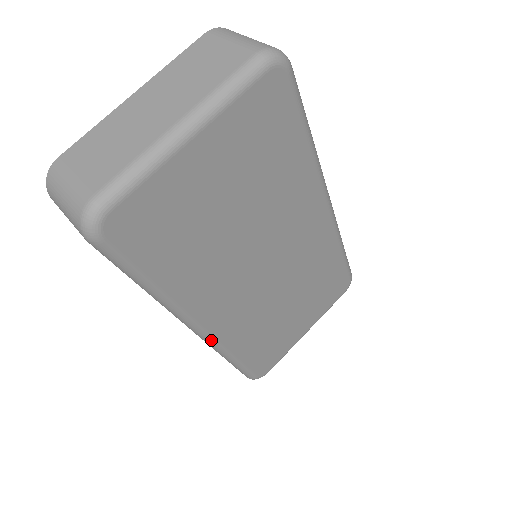
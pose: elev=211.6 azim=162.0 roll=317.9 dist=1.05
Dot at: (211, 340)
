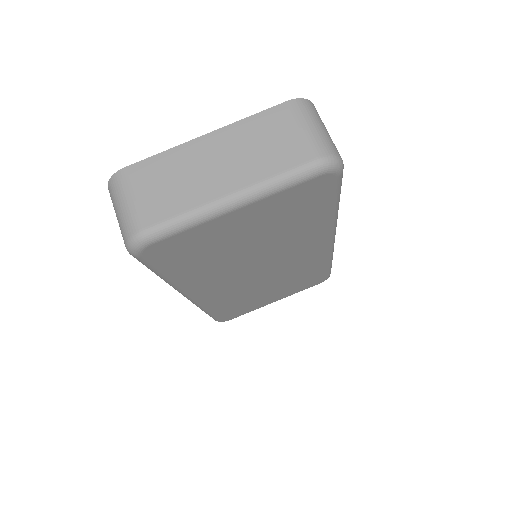
Dot at: (195, 303)
